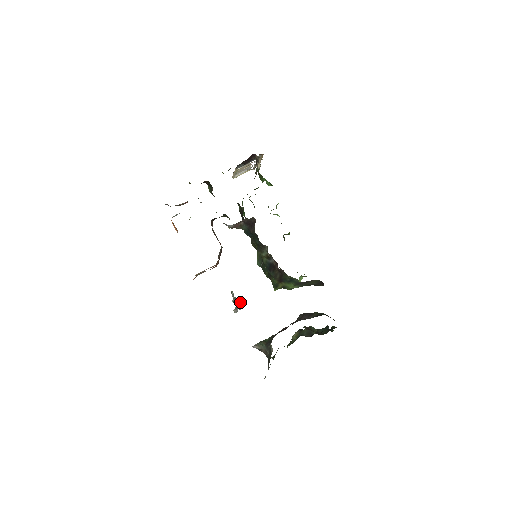
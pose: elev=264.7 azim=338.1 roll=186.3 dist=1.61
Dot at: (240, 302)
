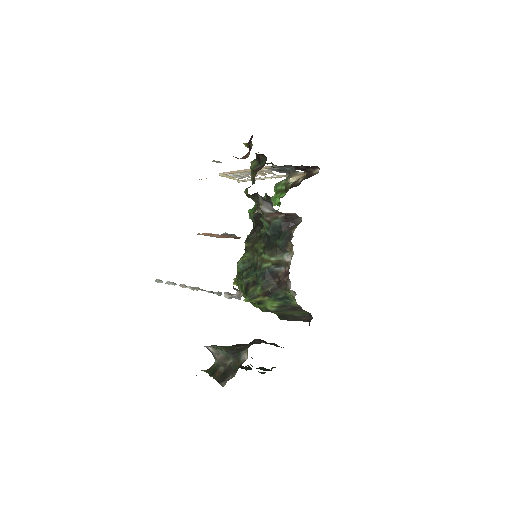
Dot at: occluded
